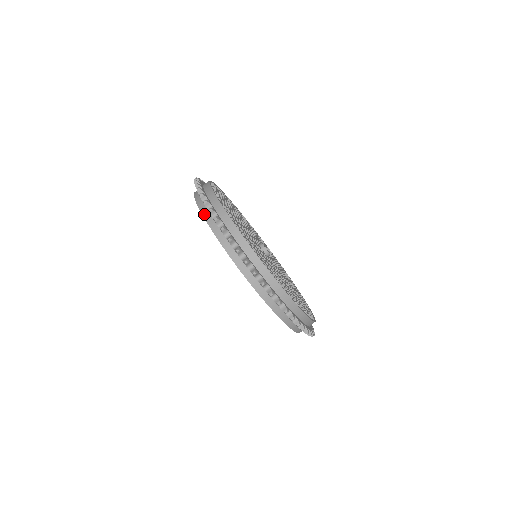
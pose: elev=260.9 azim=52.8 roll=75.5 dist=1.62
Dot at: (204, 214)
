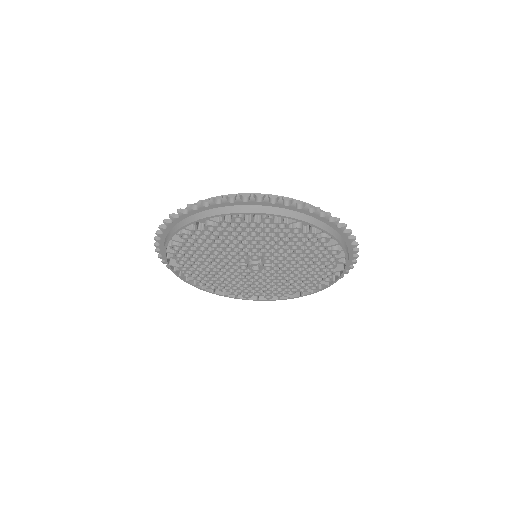
Dot at: (166, 262)
